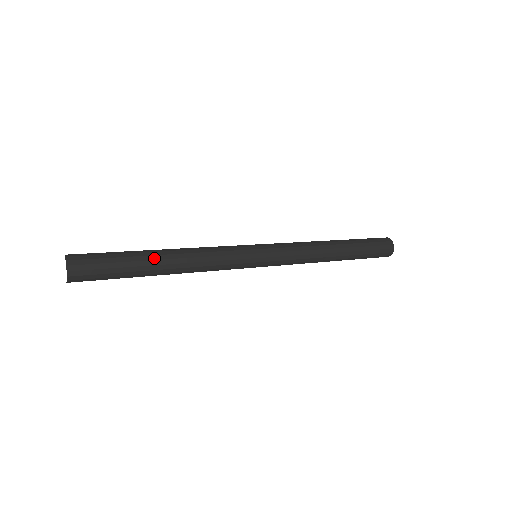
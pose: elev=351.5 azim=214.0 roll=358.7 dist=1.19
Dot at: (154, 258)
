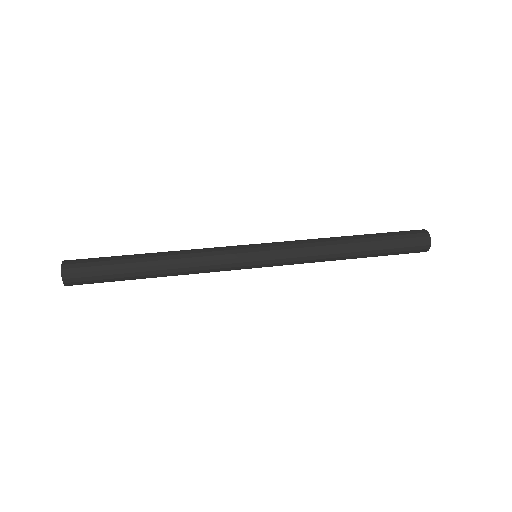
Dot at: (143, 265)
